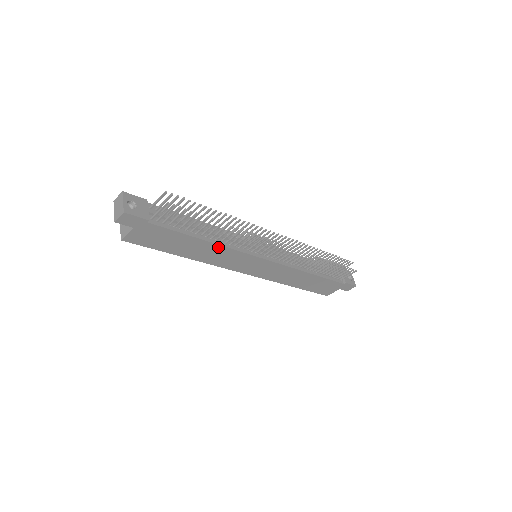
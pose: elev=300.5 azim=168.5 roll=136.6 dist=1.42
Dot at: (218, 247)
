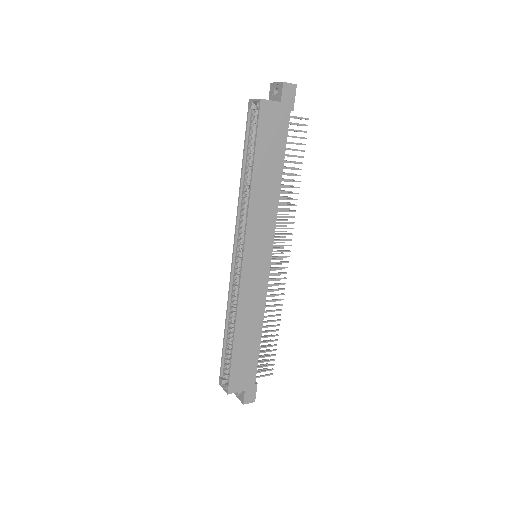
Dot at: (276, 197)
